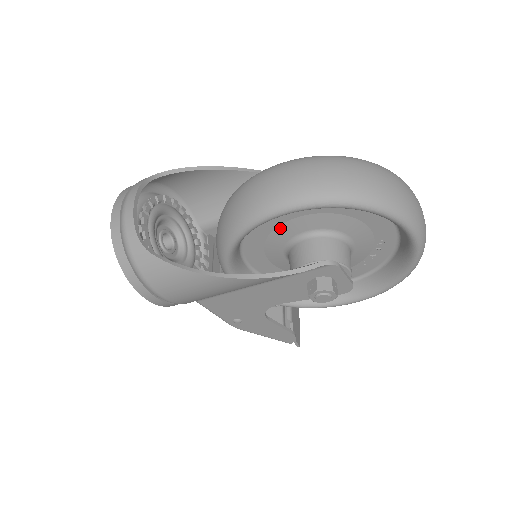
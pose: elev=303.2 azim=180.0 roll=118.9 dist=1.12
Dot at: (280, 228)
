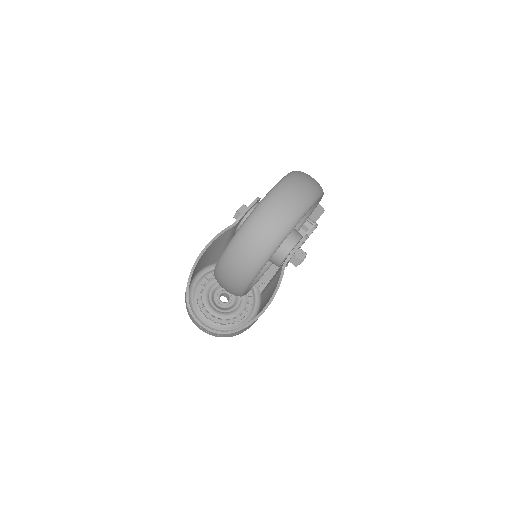
Dot at: occluded
